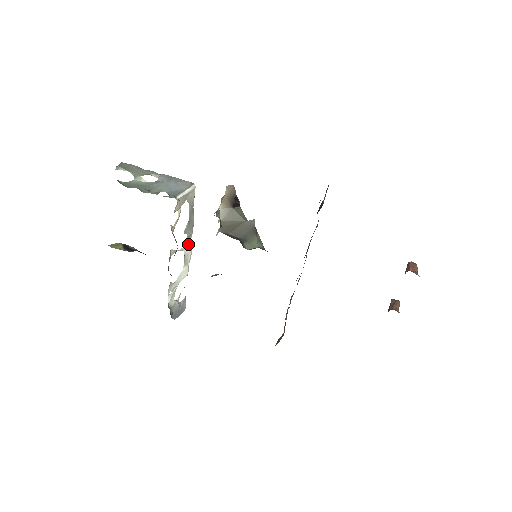
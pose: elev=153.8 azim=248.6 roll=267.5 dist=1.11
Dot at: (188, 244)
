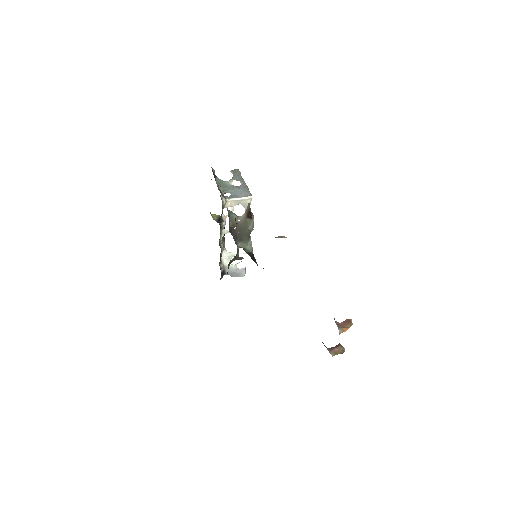
Dot at: occluded
